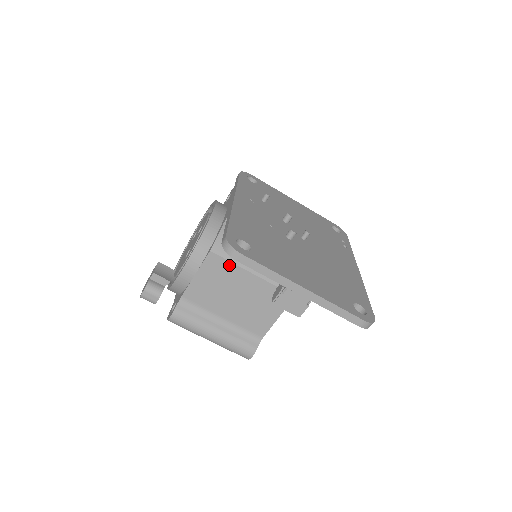
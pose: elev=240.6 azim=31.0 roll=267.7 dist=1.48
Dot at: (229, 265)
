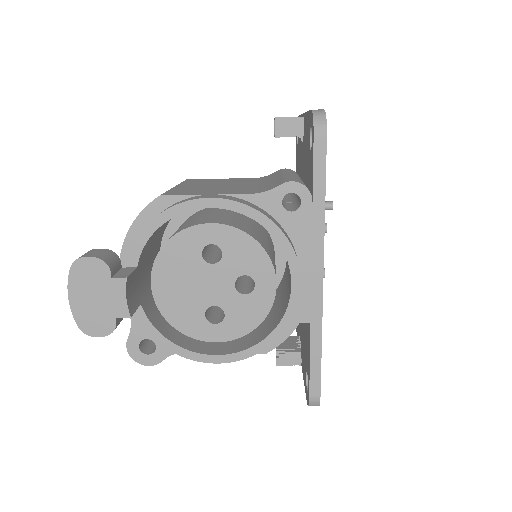
Dot at: occluded
